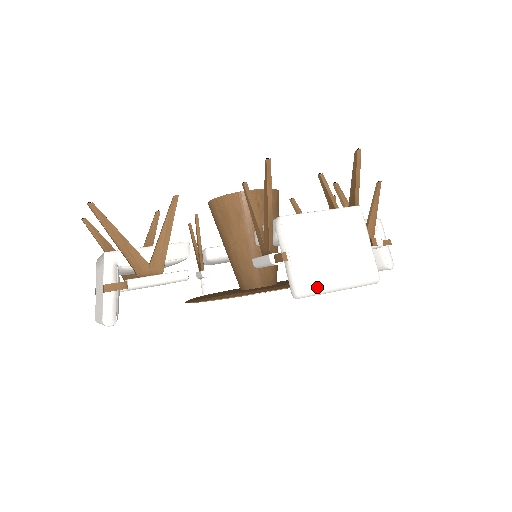
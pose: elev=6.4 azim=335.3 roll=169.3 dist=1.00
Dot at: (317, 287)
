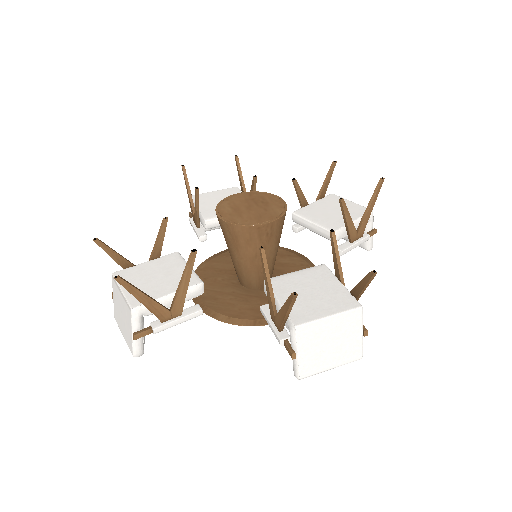
Dot at: (314, 373)
